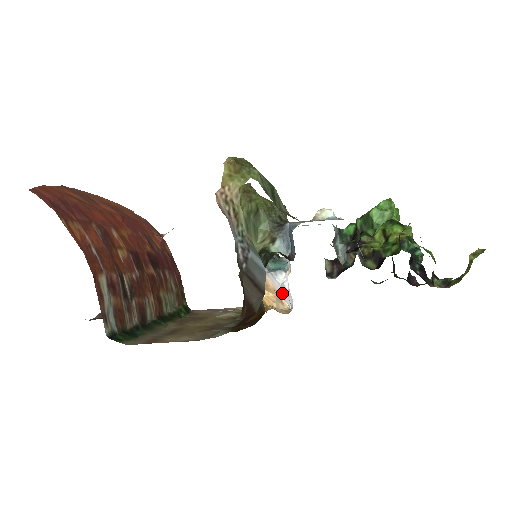
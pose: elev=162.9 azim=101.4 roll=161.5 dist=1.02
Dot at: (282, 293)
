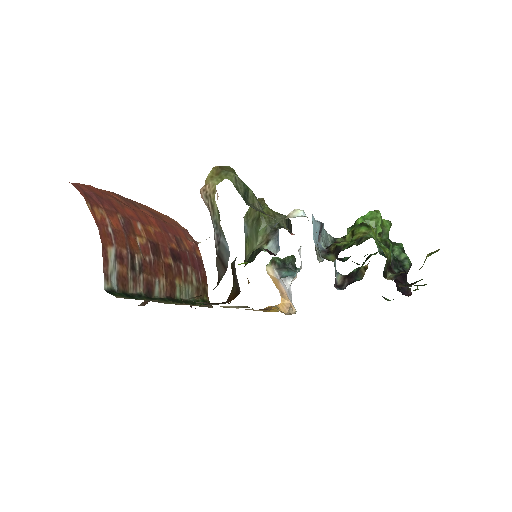
Dot at: (289, 297)
